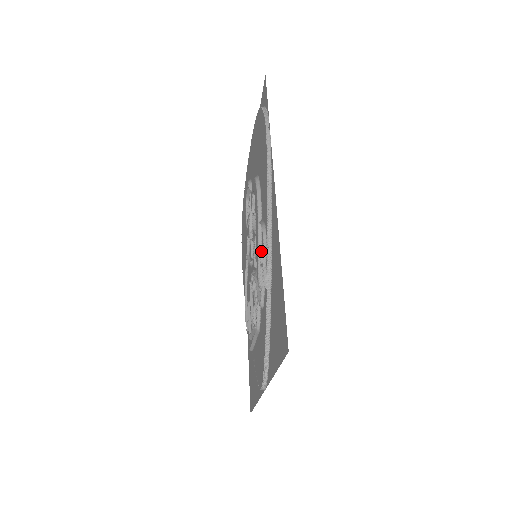
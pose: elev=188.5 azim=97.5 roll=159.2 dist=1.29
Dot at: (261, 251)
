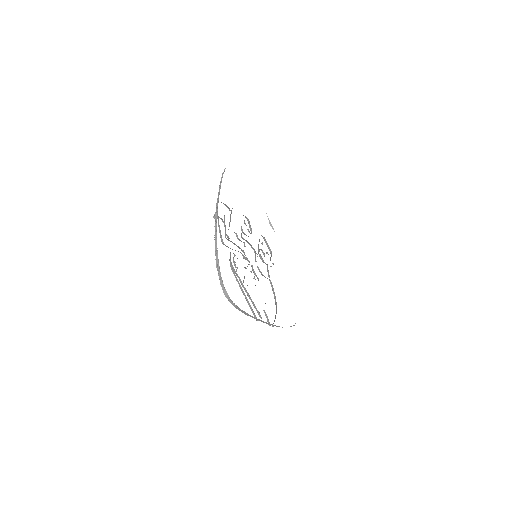
Dot at: occluded
